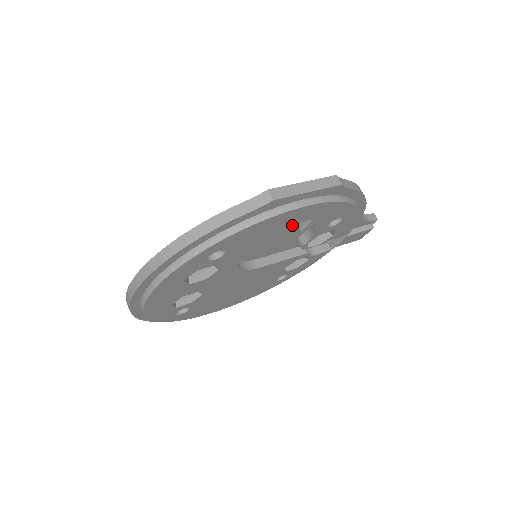
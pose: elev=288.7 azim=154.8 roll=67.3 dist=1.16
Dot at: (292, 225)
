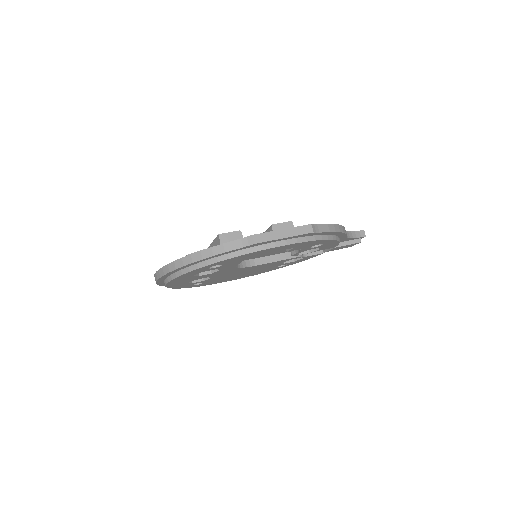
Dot at: occluded
